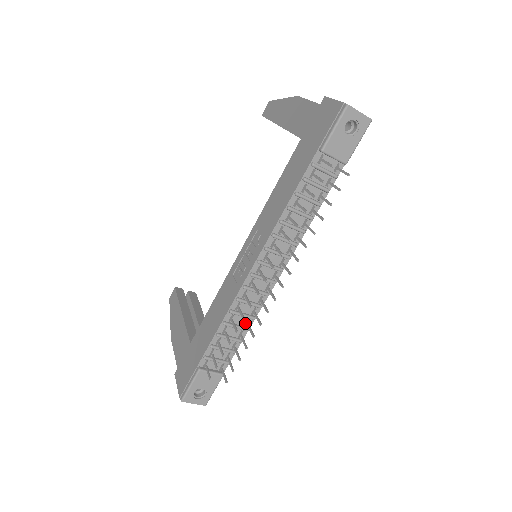
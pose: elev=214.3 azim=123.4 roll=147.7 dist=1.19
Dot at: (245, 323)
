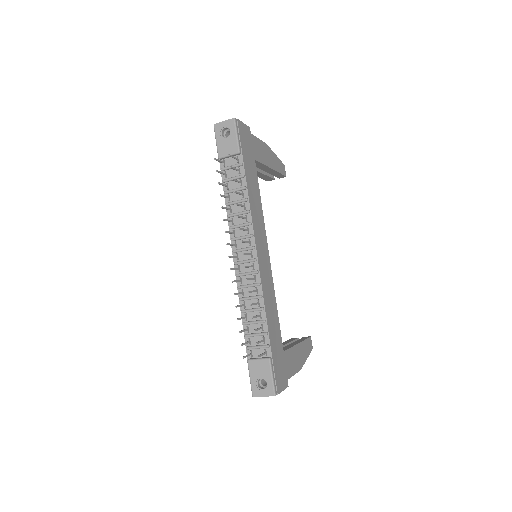
Dot at: (258, 304)
